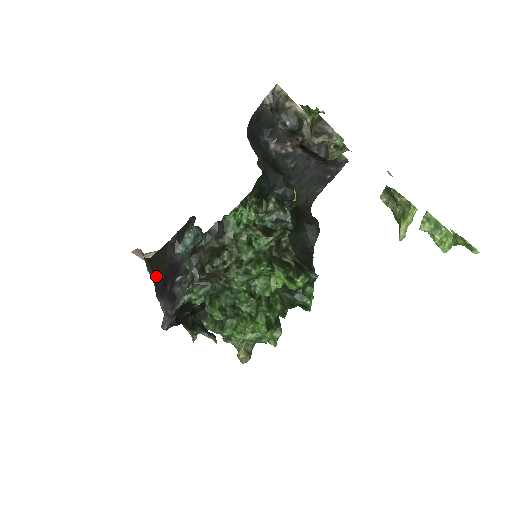
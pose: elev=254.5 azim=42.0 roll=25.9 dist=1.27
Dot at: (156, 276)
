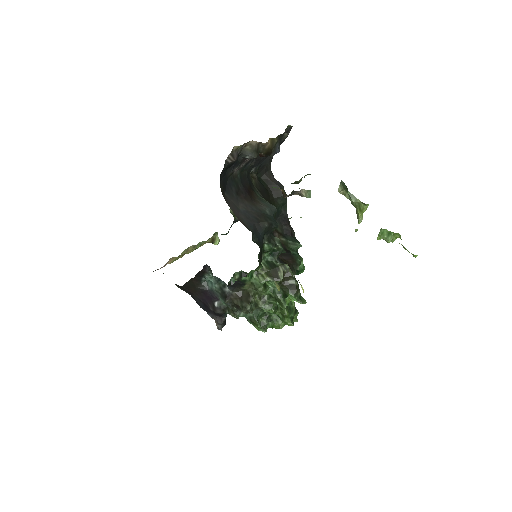
Dot at: (193, 297)
